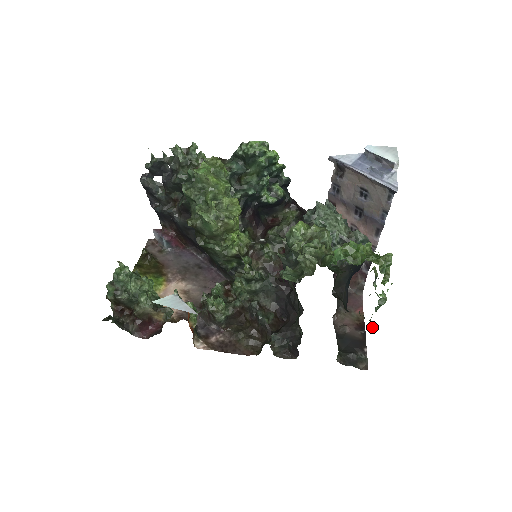
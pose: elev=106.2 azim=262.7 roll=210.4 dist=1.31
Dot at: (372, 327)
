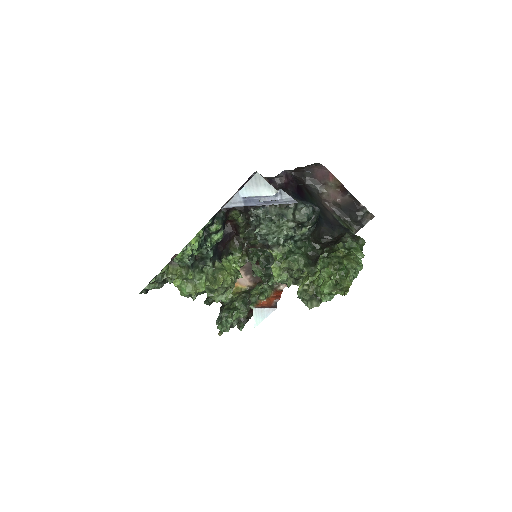
Dot at: (364, 243)
